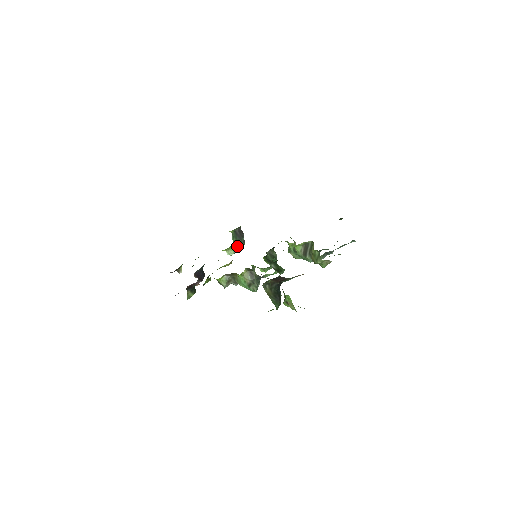
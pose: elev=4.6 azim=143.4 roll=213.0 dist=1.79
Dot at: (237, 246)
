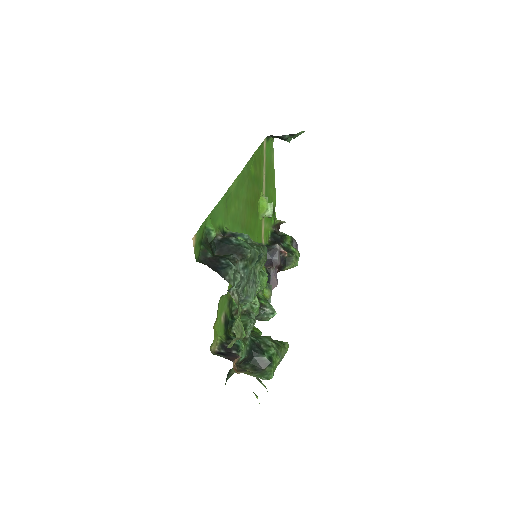
Dot at: occluded
